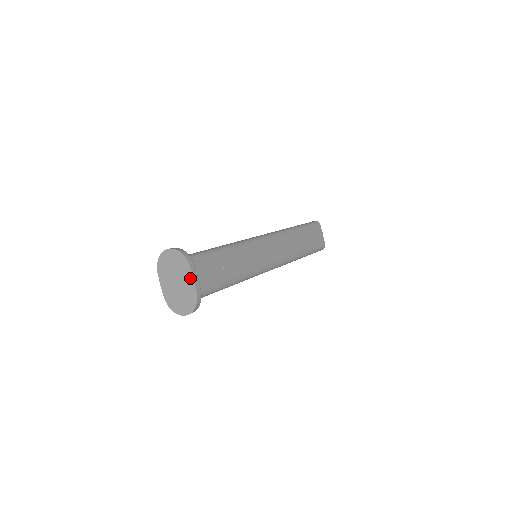
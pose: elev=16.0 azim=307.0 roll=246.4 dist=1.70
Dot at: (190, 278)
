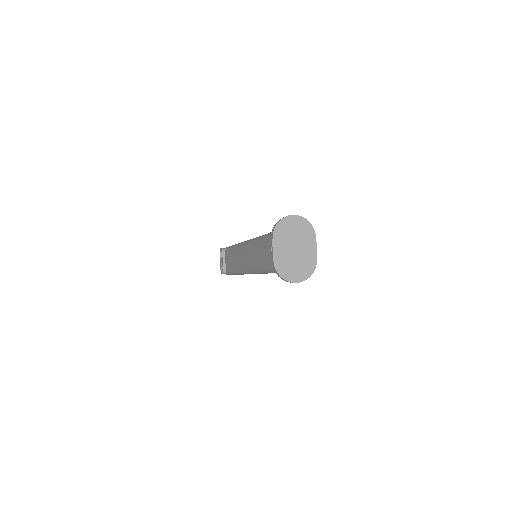
Dot at: (313, 247)
